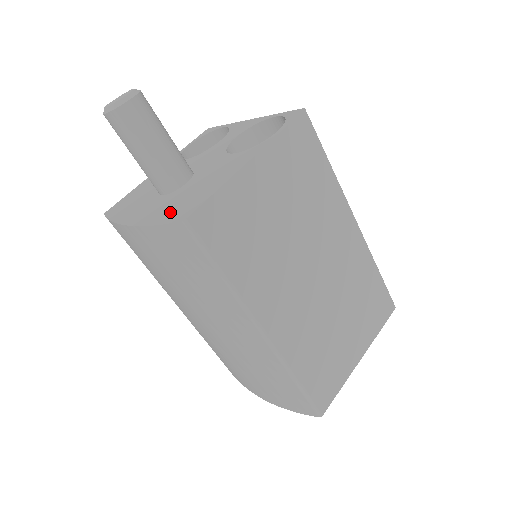
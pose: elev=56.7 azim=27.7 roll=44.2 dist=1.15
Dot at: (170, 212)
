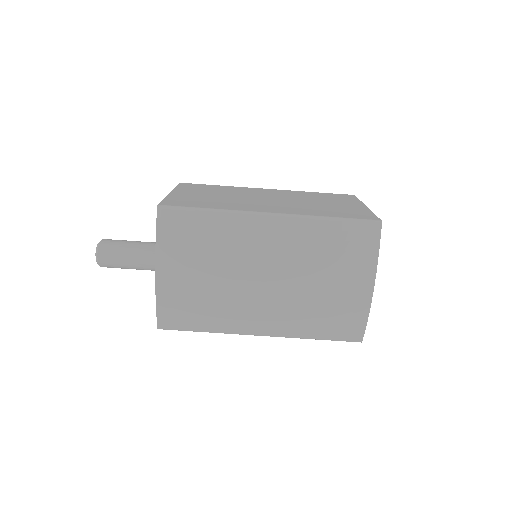
Dot at: occluded
